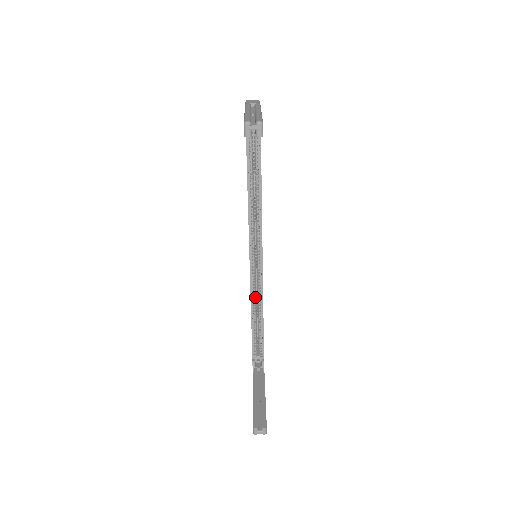
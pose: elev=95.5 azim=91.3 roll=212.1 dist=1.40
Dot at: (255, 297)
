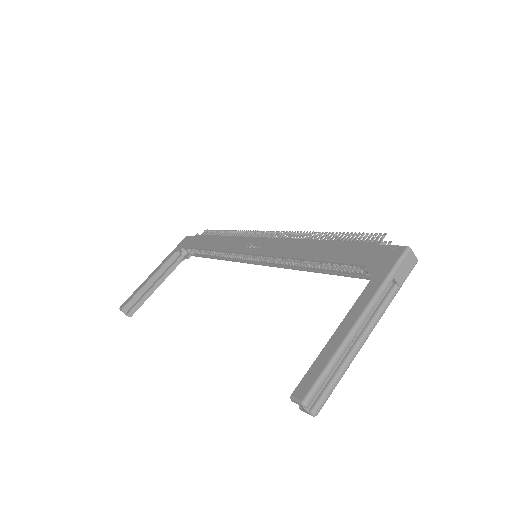
Dot at: (225, 253)
